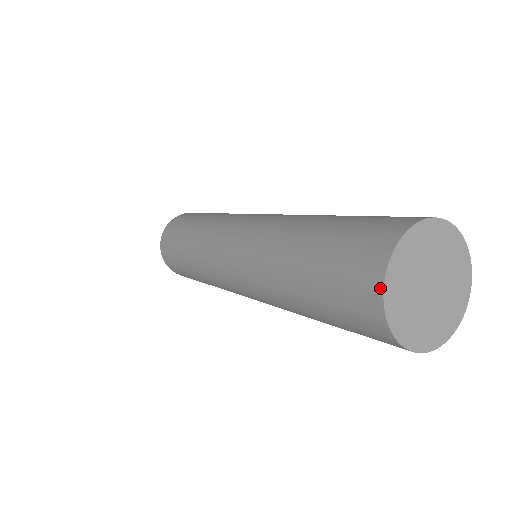
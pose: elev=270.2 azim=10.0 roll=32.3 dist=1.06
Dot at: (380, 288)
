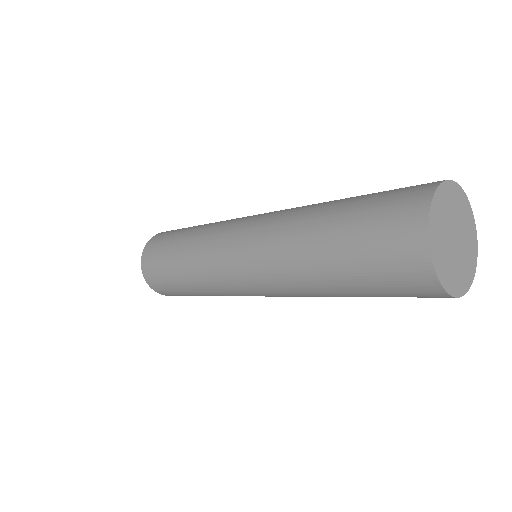
Dot at: (425, 237)
